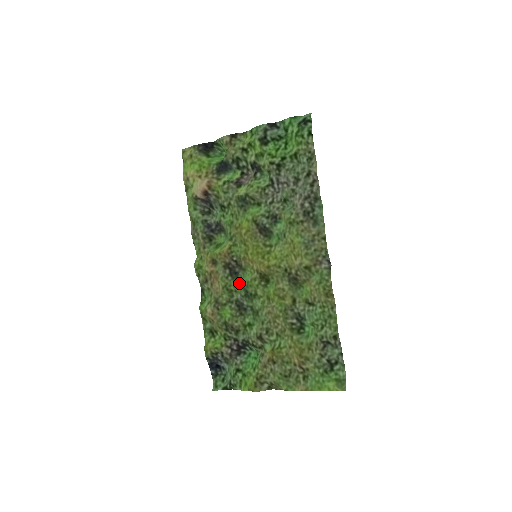
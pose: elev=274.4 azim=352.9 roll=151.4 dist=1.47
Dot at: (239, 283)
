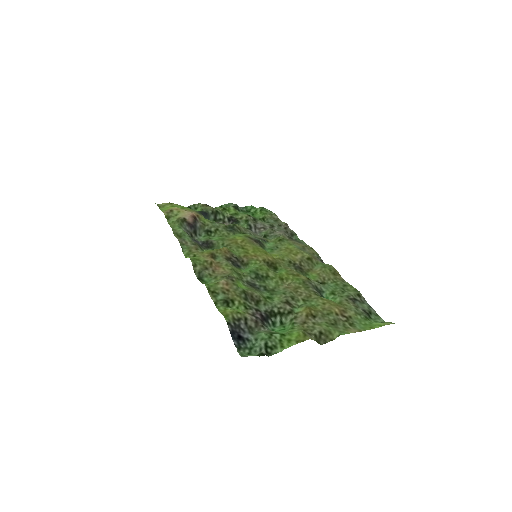
Dot at: (245, 271)
